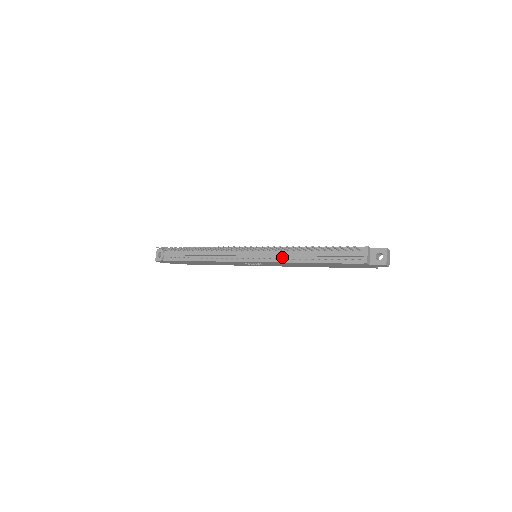
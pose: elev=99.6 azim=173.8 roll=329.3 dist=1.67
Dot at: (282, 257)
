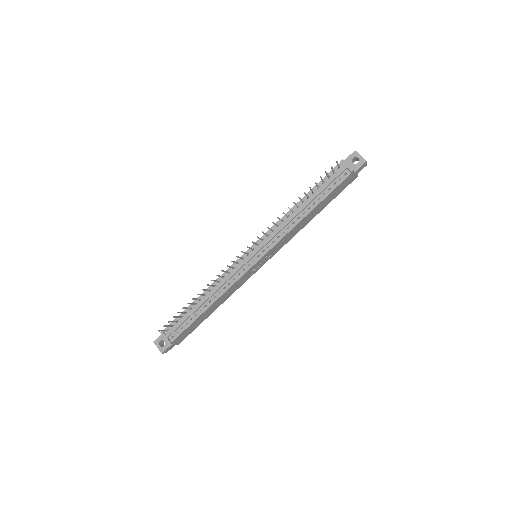
Dot at: (282, 231)
